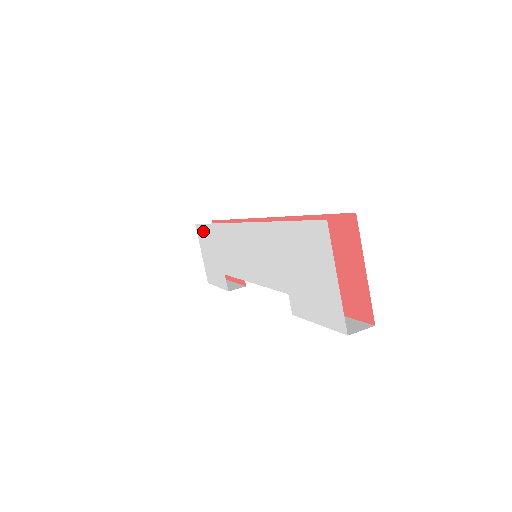
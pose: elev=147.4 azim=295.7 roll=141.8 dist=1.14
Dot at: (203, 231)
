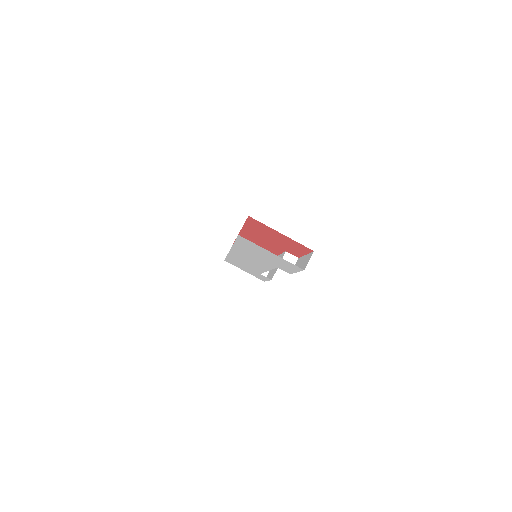
Dot at: occluded
